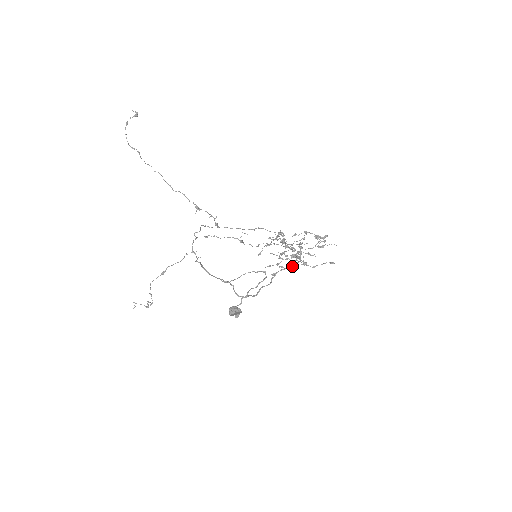
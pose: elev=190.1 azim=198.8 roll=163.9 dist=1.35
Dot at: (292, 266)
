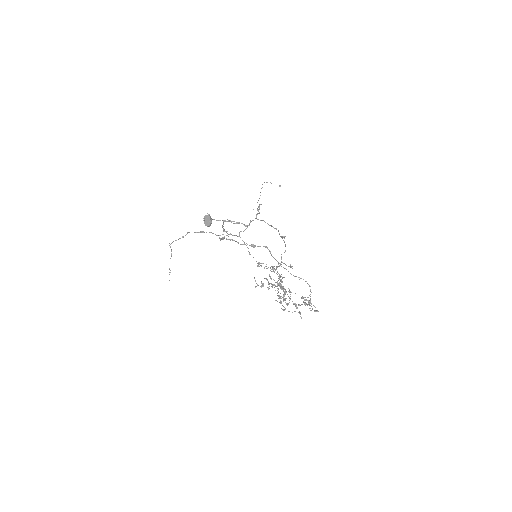
Dot at: occluded
